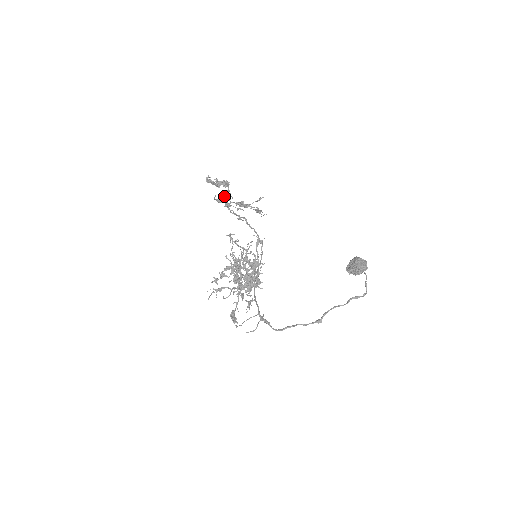
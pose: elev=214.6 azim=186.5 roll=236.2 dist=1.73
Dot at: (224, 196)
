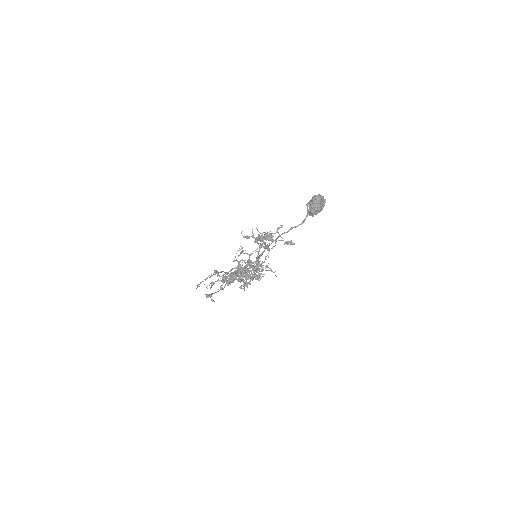
Dot at: (252, 233)
